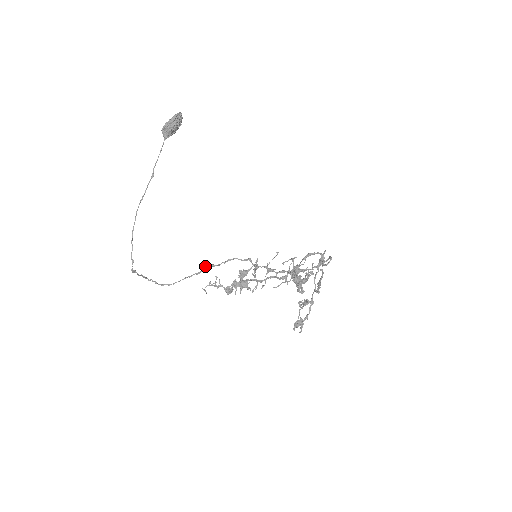
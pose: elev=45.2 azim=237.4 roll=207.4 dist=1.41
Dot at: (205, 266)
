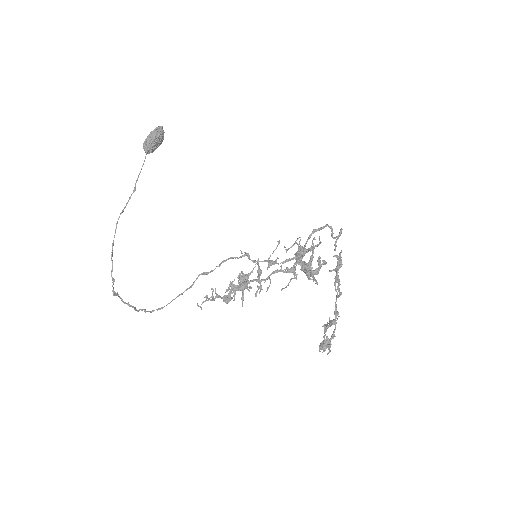
Dot at: occluded
